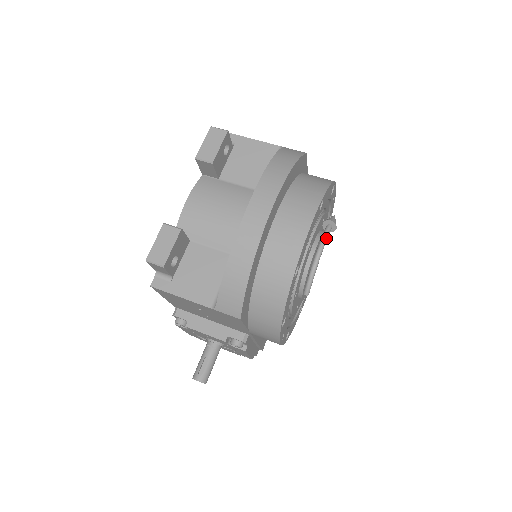
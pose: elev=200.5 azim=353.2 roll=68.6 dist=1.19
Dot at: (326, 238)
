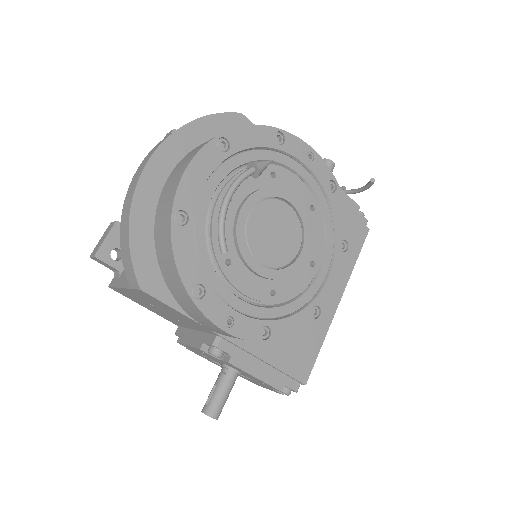
Dot at: (237, 180)
